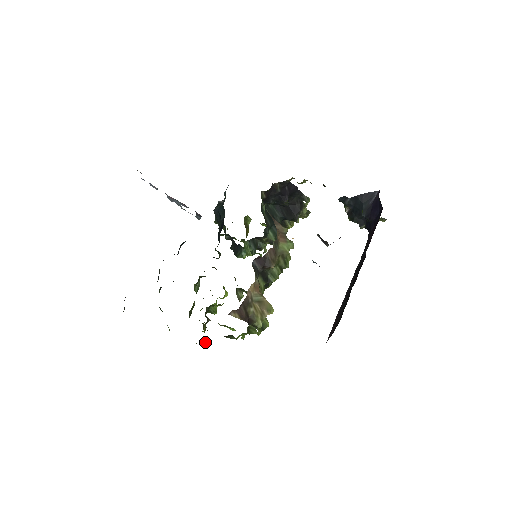
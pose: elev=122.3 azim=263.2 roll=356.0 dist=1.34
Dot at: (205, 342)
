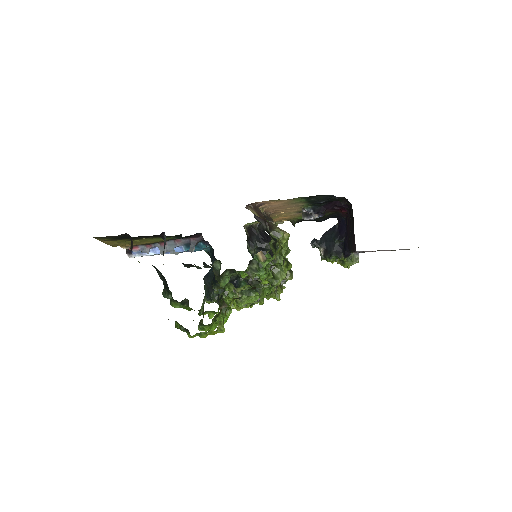
Dot at: occluded
